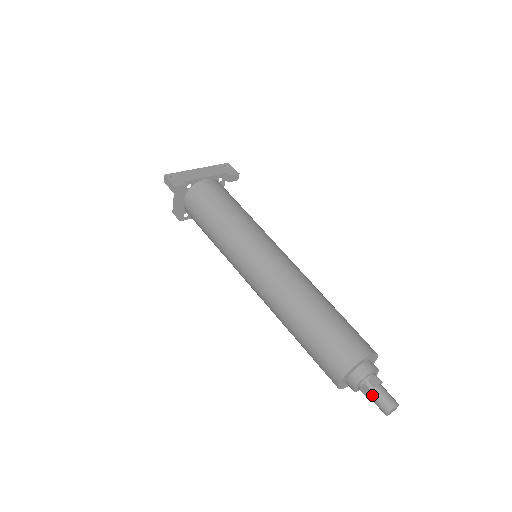
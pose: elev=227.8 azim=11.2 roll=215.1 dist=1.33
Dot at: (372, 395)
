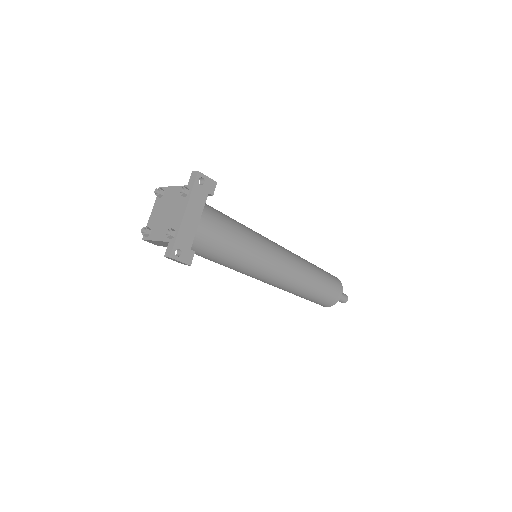
Dot at: occluded
